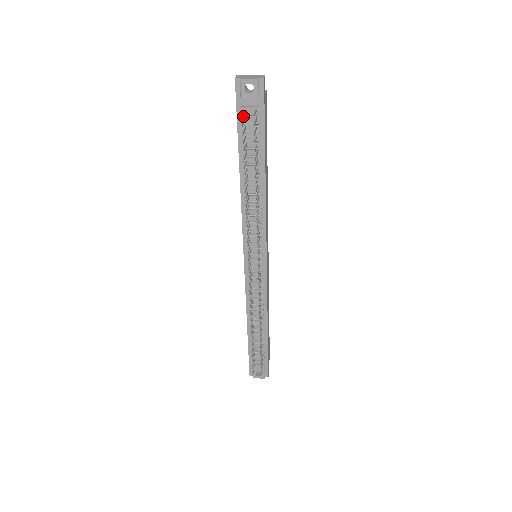
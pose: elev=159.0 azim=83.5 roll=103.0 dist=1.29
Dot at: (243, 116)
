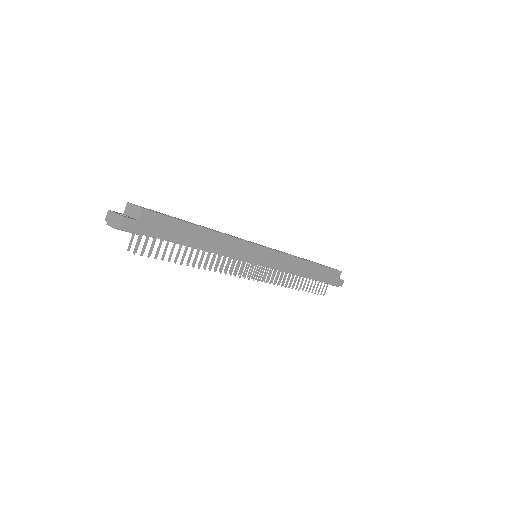
Dot at: occluded
